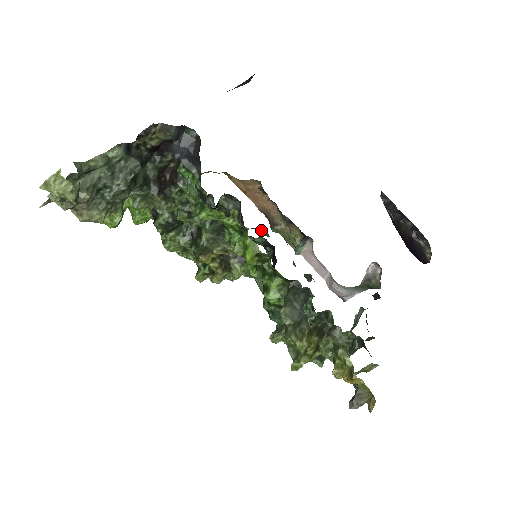
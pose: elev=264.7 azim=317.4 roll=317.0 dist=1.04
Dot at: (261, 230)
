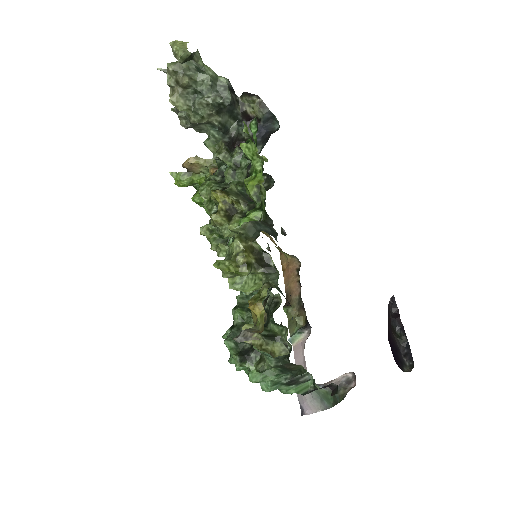
Dot at: occluded
